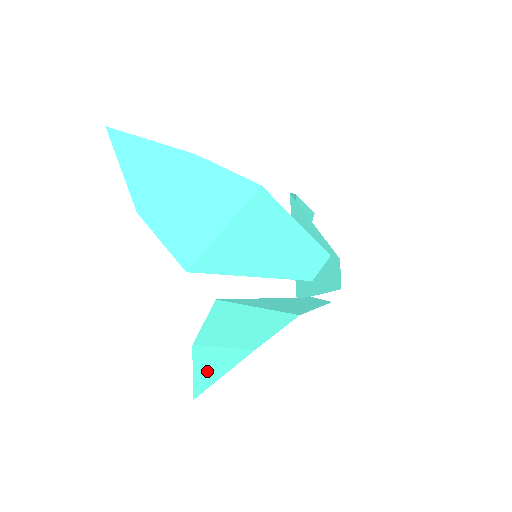
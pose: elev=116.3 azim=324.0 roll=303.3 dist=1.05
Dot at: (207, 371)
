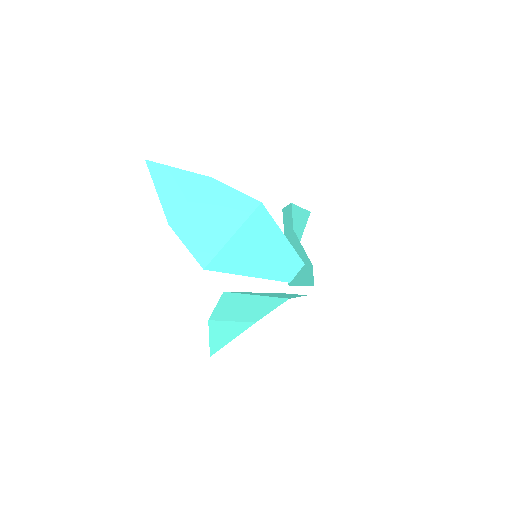
Dot at: (220, 337)
